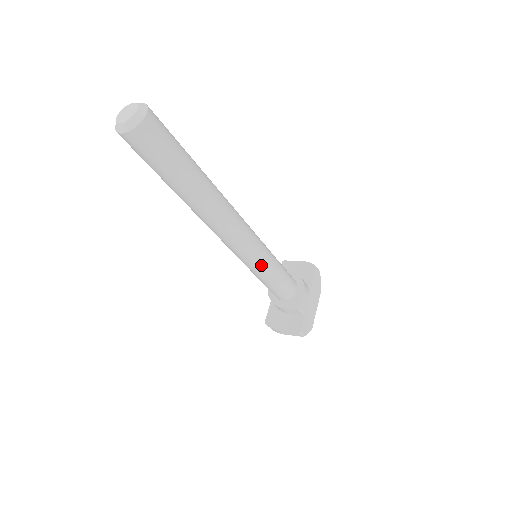
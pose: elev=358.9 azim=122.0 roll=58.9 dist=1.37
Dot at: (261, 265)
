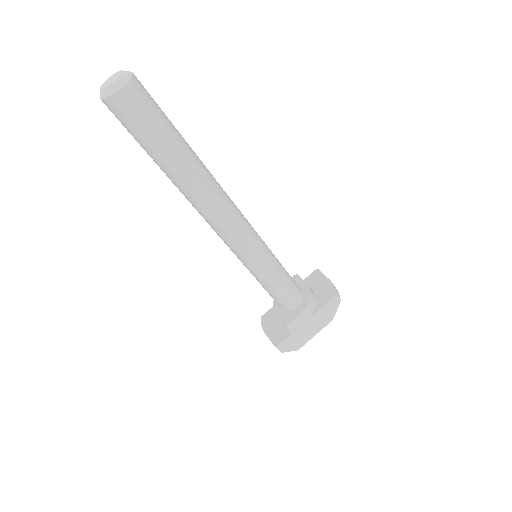
Dot at: (252, 268)
